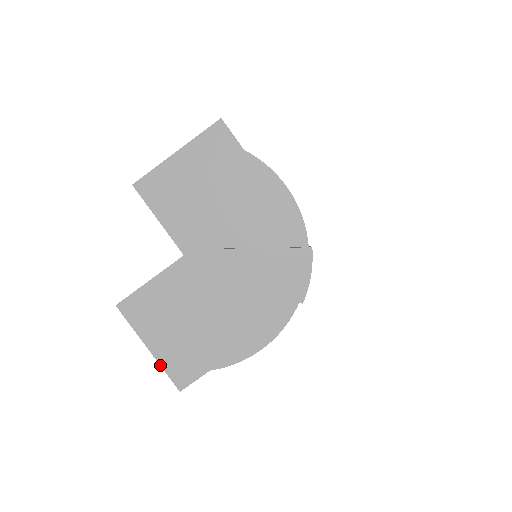
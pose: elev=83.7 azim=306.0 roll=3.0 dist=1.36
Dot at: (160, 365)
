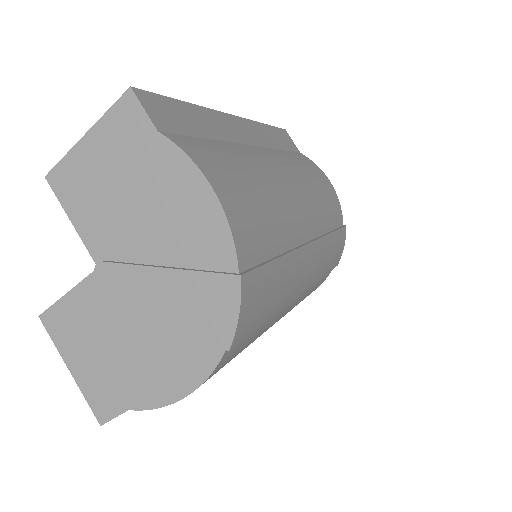
Dot at: (81, 391)
